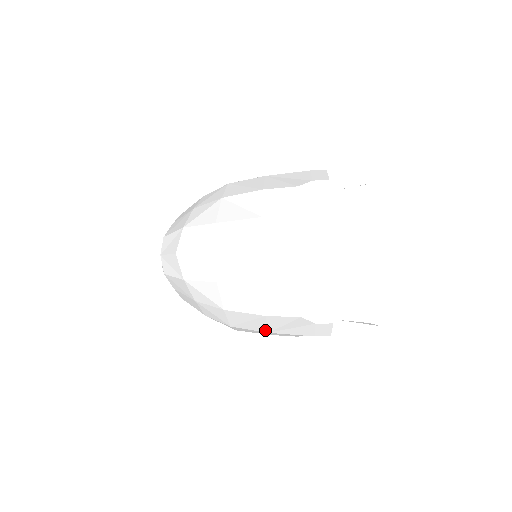
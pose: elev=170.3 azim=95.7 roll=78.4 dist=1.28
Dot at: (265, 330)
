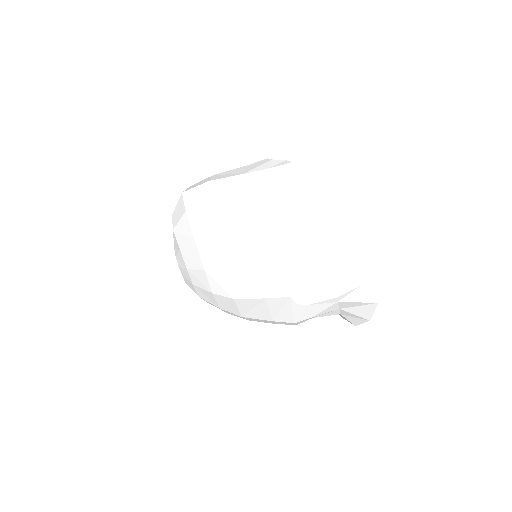
Dot at: (254, 263)
